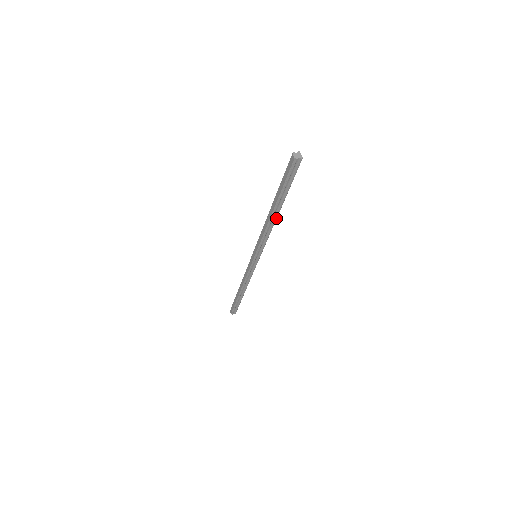
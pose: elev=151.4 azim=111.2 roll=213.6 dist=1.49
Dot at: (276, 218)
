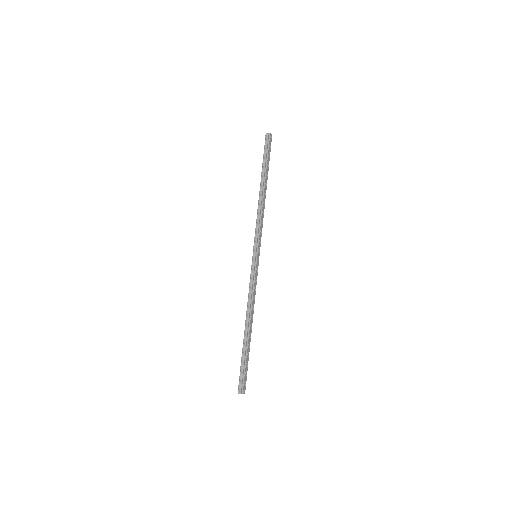
Dot at: (263, 194)
